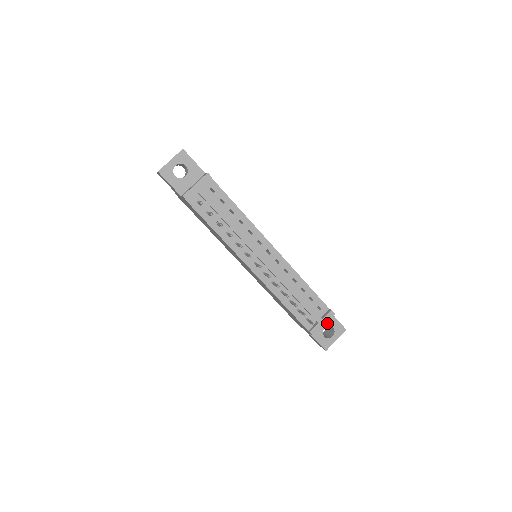
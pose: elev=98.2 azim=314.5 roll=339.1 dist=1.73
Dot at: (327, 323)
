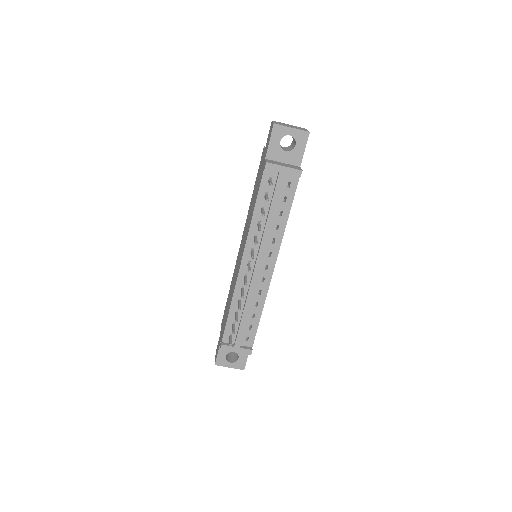
Dot at: occluded
